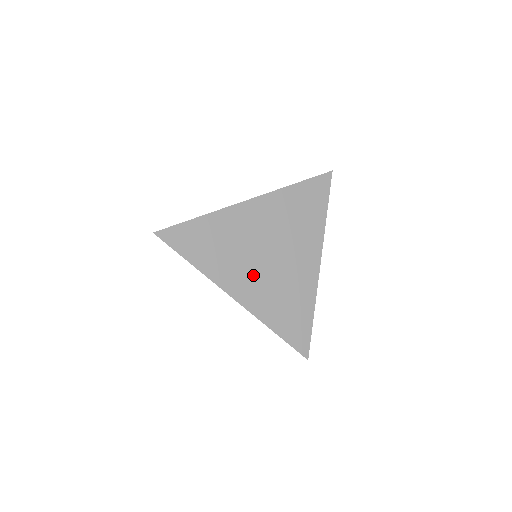
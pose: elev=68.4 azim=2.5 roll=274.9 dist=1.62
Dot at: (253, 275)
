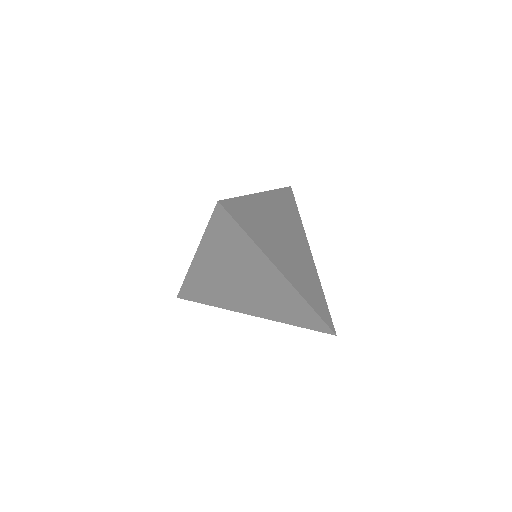
Dot at: (246, 299)
